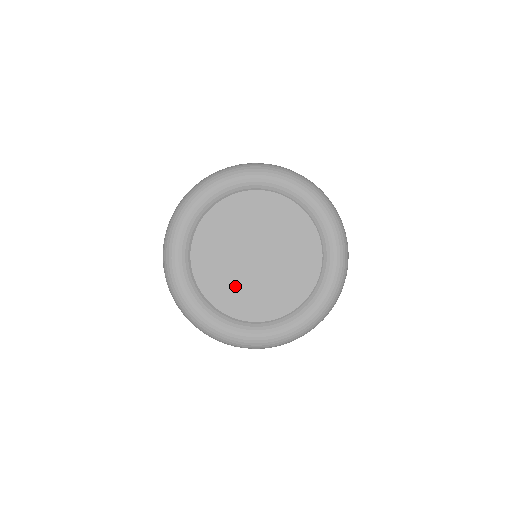
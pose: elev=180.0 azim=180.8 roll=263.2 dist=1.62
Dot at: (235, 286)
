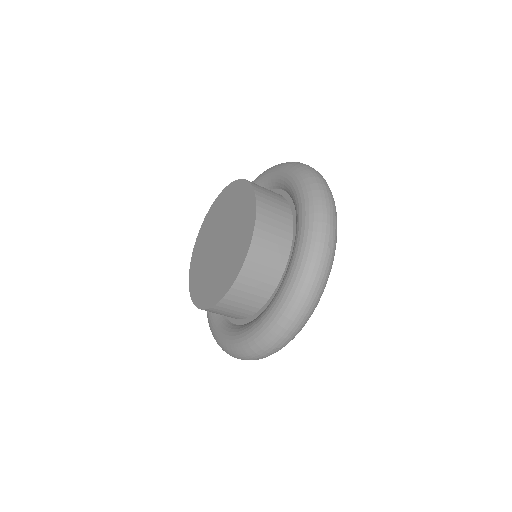
Dot at: (216, 277)
